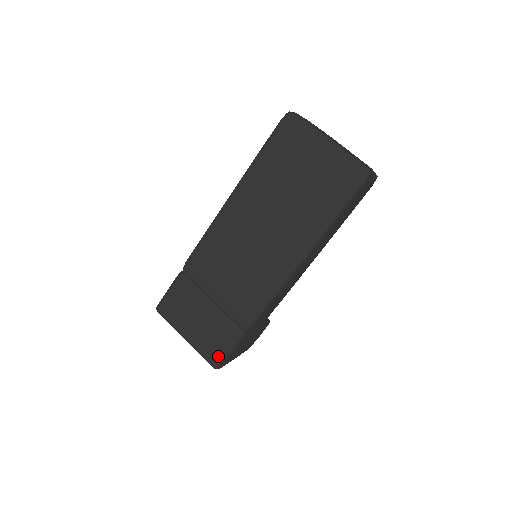
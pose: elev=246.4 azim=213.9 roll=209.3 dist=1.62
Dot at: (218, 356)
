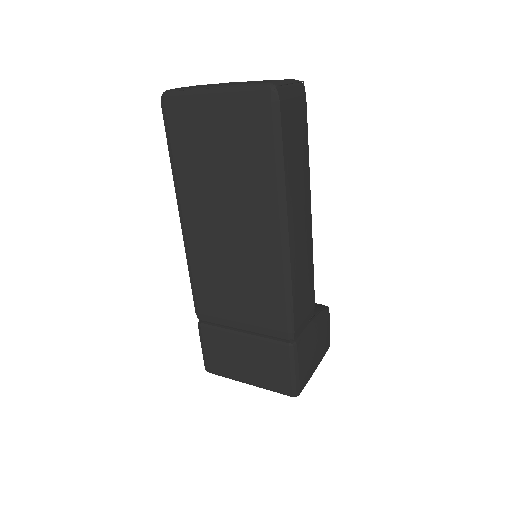
Dot at: (288, 383)
